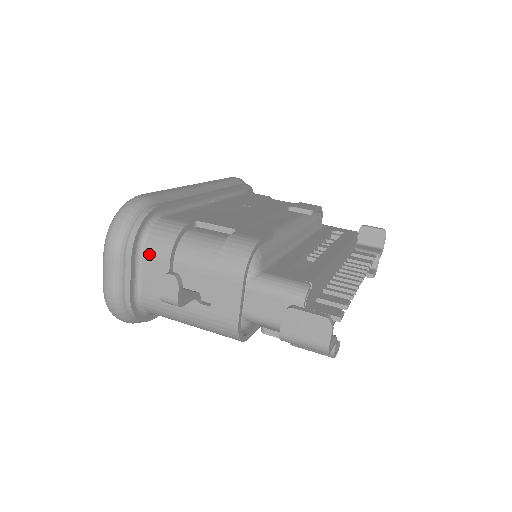
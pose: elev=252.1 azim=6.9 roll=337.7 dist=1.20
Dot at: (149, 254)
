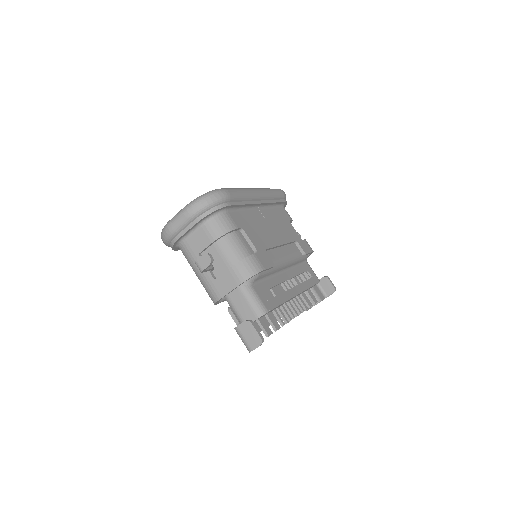
Dot at: (206, 228)
